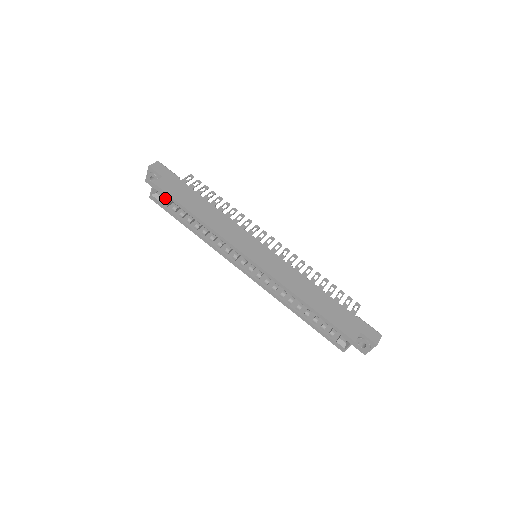
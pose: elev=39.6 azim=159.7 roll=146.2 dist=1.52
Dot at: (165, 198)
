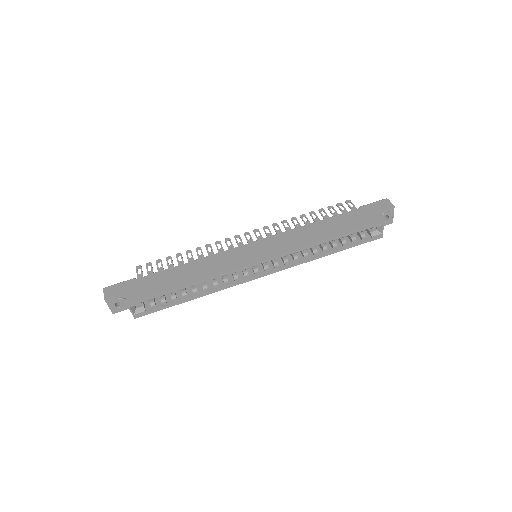
Dot at: (145, 304)
